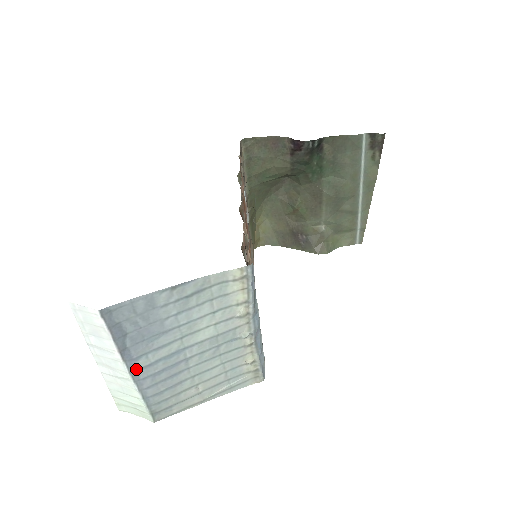
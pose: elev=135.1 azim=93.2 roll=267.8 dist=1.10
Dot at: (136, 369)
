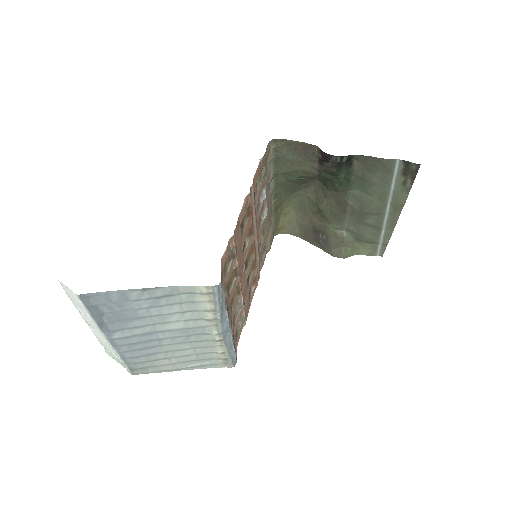
Dot at: (113, 338)
